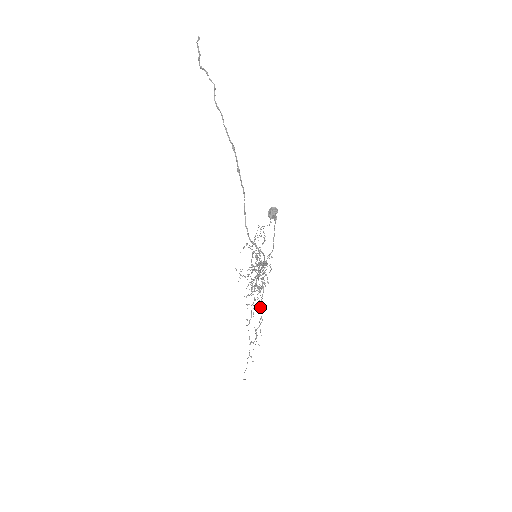
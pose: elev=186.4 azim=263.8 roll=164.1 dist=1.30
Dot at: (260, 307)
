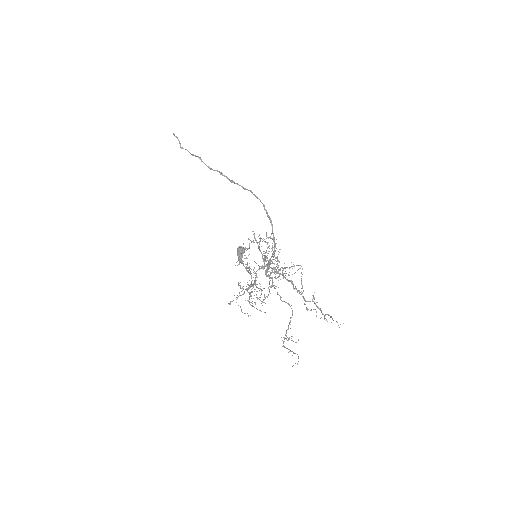
Dot at: (282, 301)
